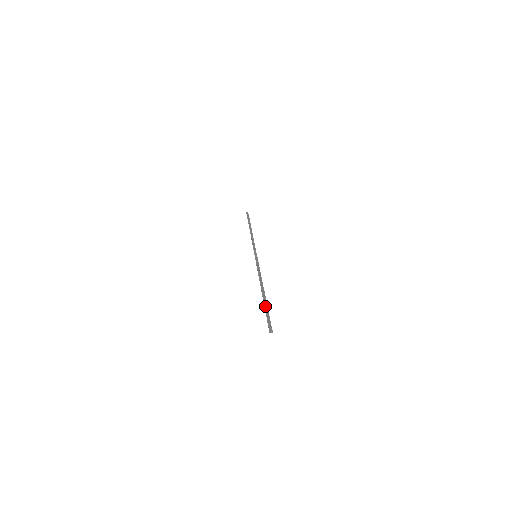
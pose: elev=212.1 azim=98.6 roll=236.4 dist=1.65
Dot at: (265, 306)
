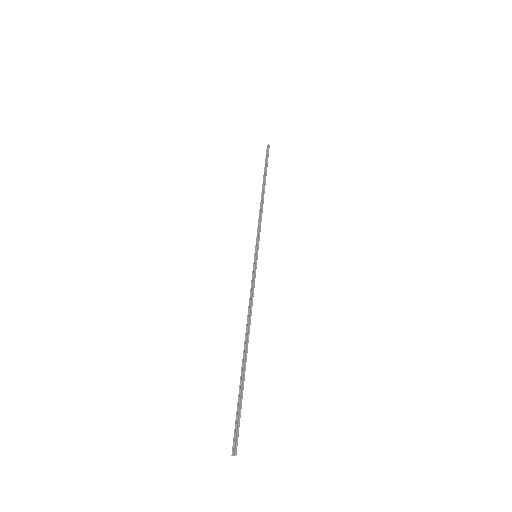
Dot at: (240, 386)
